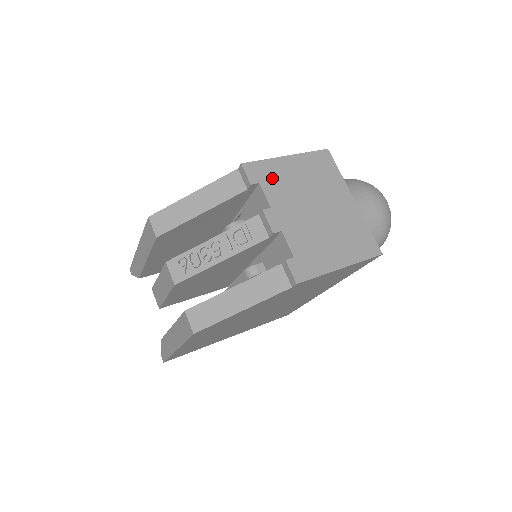
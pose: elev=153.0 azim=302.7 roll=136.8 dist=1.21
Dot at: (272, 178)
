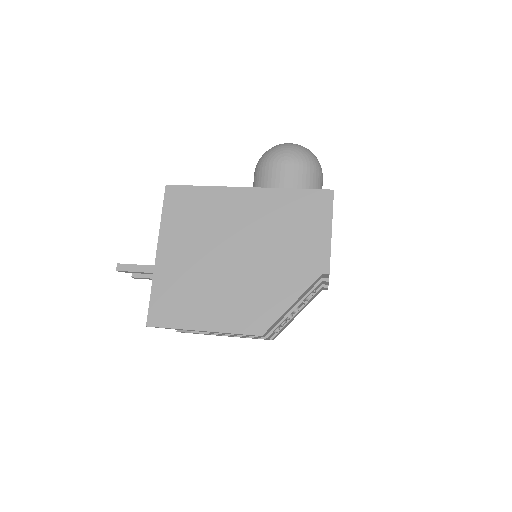
Dot at: occluded
